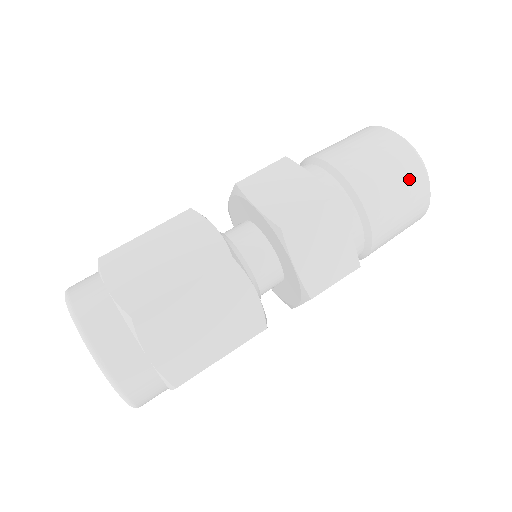
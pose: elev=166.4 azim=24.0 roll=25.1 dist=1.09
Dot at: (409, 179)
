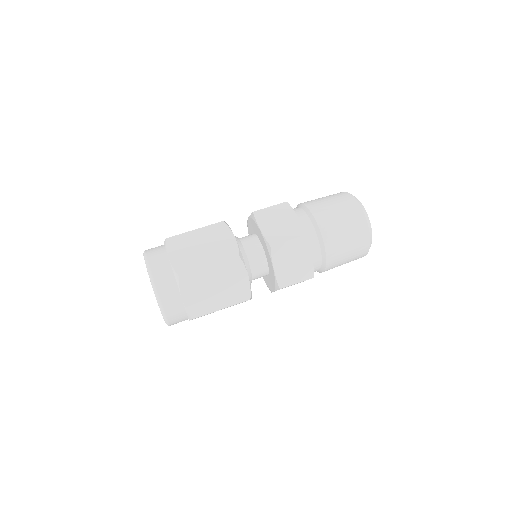
Dot at: (342, 200)
